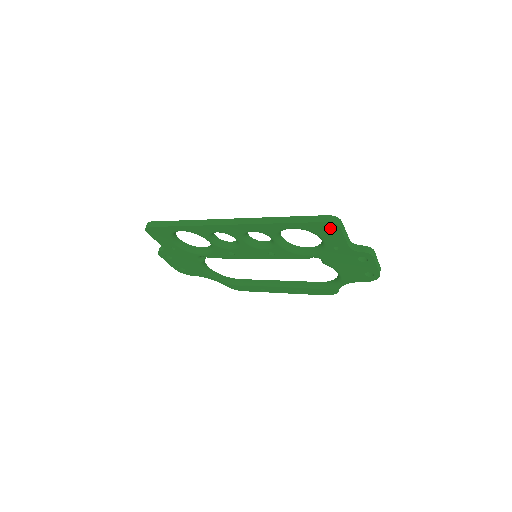
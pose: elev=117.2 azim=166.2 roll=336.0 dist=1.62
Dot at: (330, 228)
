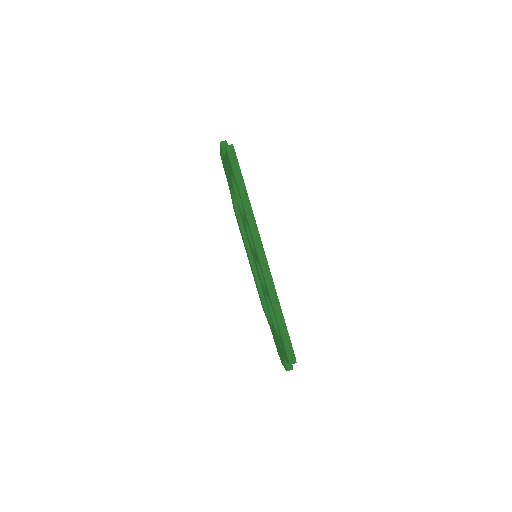
Dot at: (286, 355)
